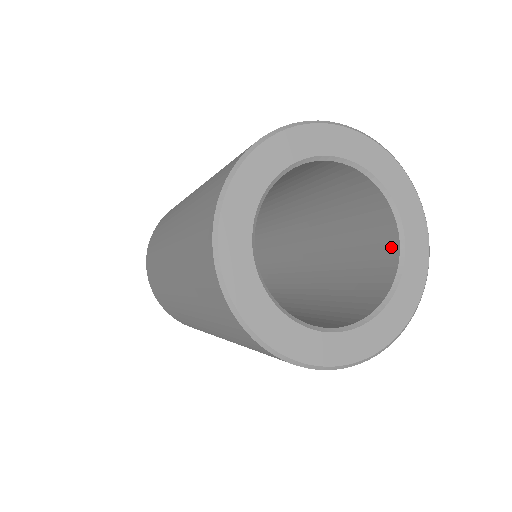
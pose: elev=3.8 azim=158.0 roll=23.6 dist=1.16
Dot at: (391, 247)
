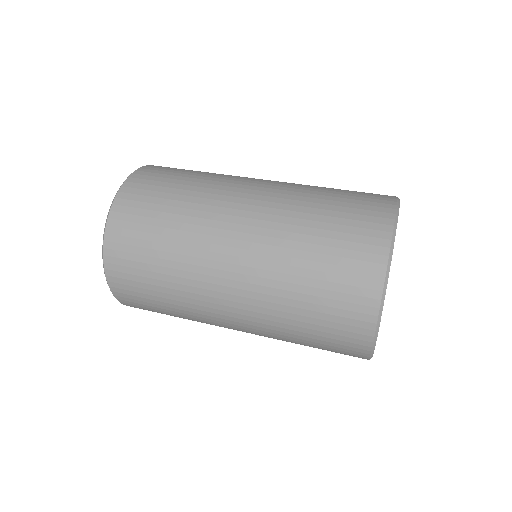
Dot at: occluded
